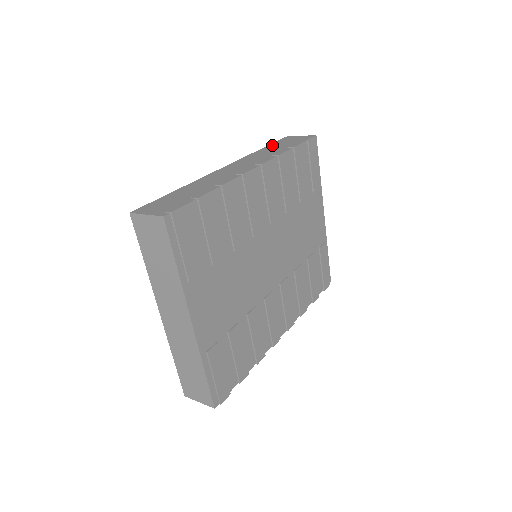
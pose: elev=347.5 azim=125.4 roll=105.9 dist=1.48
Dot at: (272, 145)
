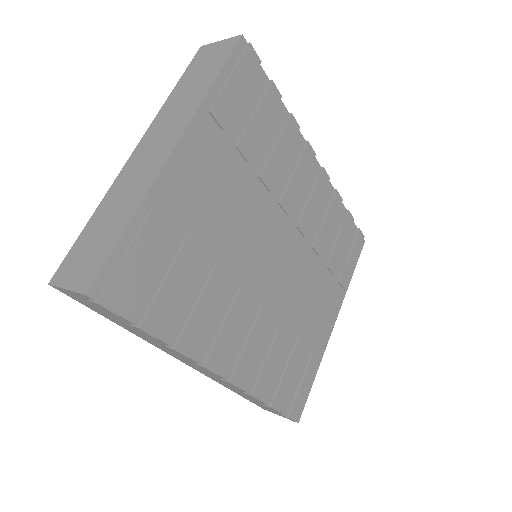
Dot at: occluded
